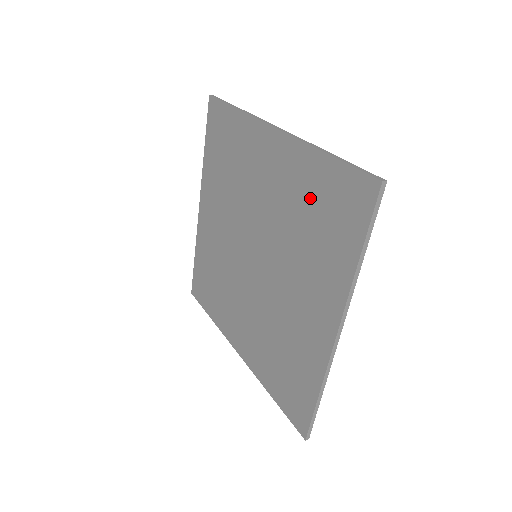
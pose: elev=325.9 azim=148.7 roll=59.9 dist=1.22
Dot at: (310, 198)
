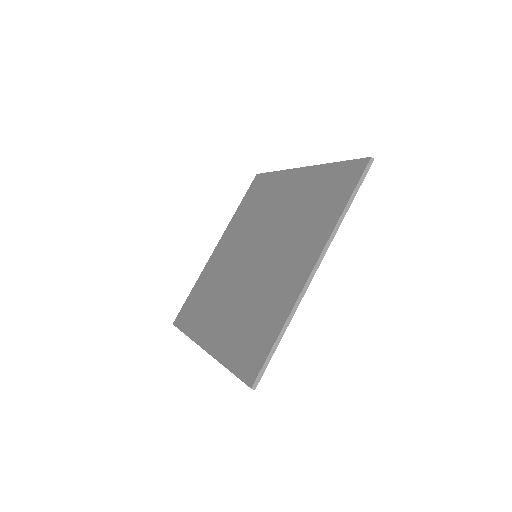
Dot at: (264, 317)
